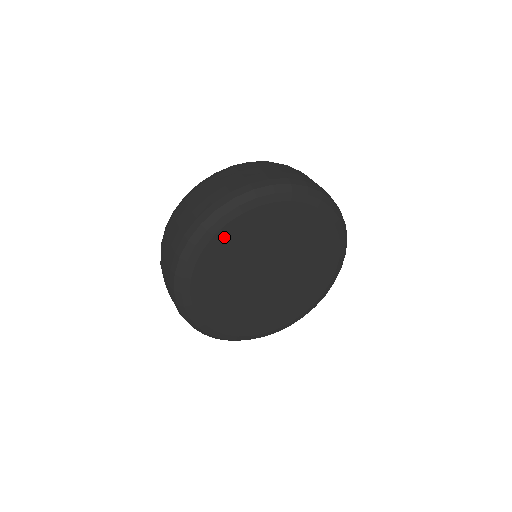
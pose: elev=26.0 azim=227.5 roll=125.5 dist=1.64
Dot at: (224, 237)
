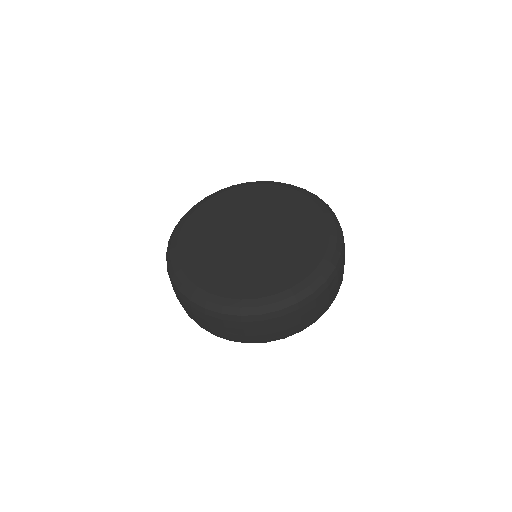
Dot at: (187, 233)
